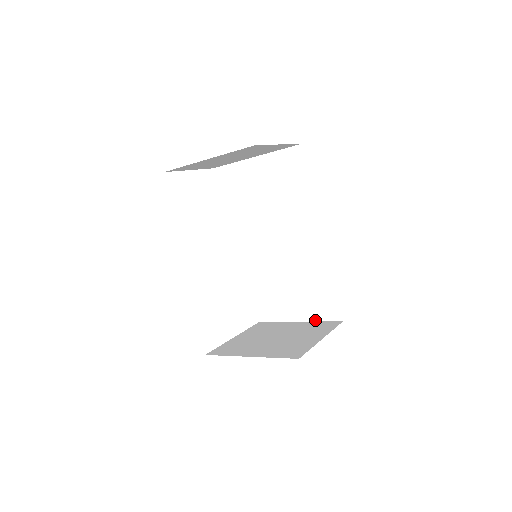
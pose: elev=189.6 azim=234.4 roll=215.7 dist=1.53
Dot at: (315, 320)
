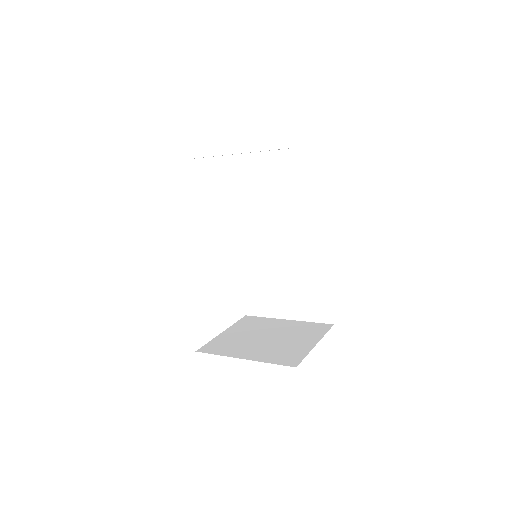
Dot at: (305, 320)
